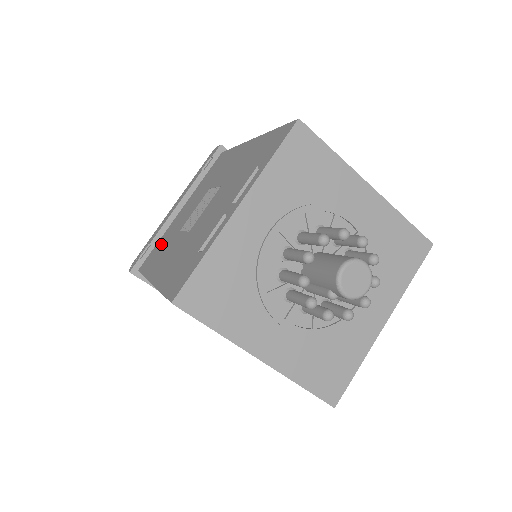
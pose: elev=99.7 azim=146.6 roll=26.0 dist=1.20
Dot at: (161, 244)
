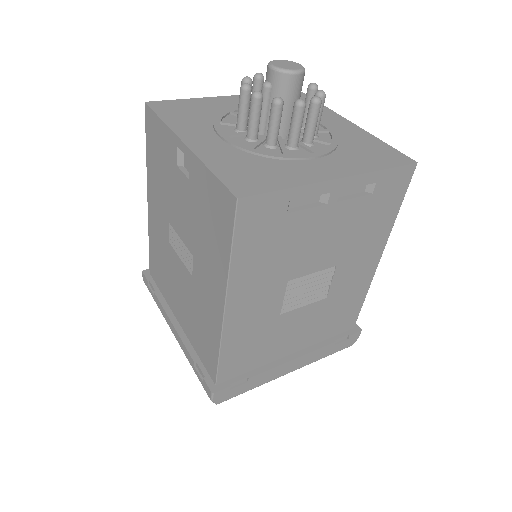
Dot at: occluded
